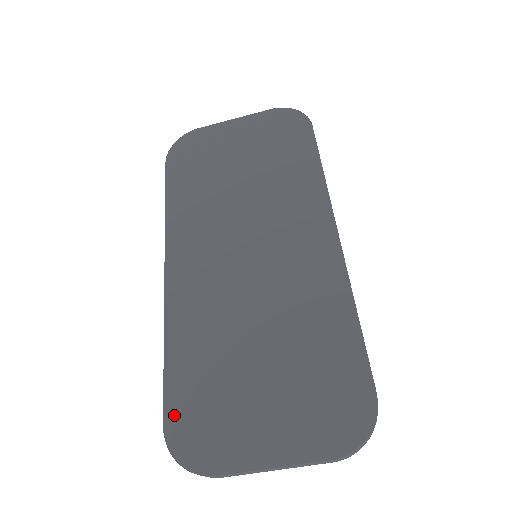
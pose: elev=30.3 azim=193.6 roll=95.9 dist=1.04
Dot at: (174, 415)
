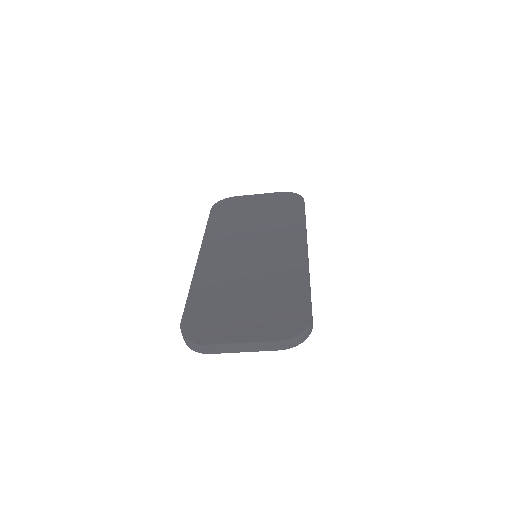
Dot at: (189, 318)
